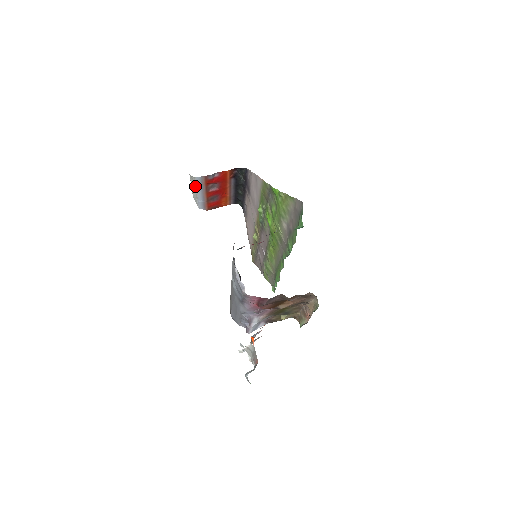
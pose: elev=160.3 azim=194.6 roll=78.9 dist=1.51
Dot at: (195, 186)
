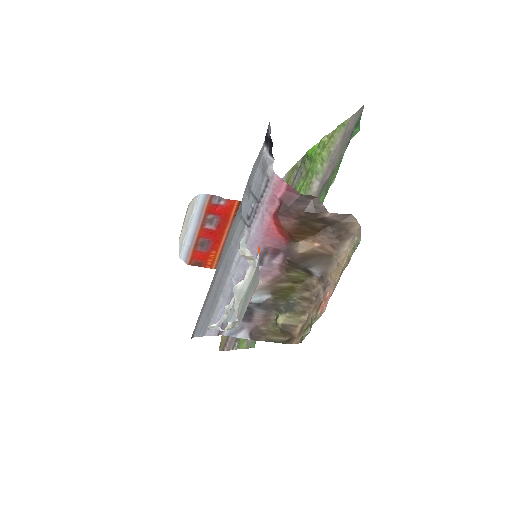
Dot at: (192, 213)
